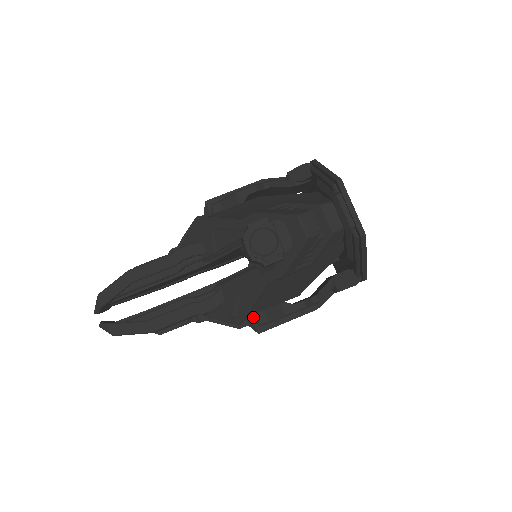
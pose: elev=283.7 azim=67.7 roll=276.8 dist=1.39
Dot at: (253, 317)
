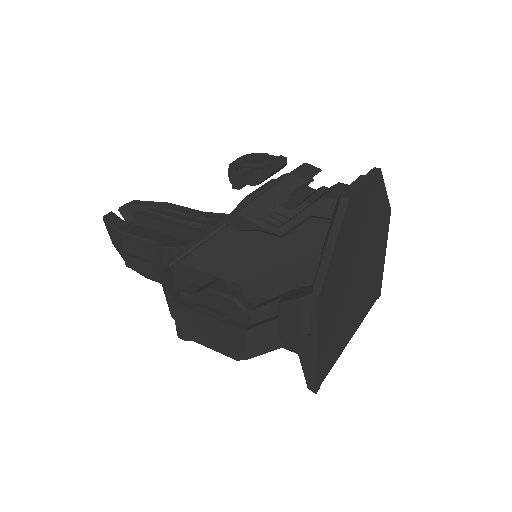
Dot at: (188, 286)
